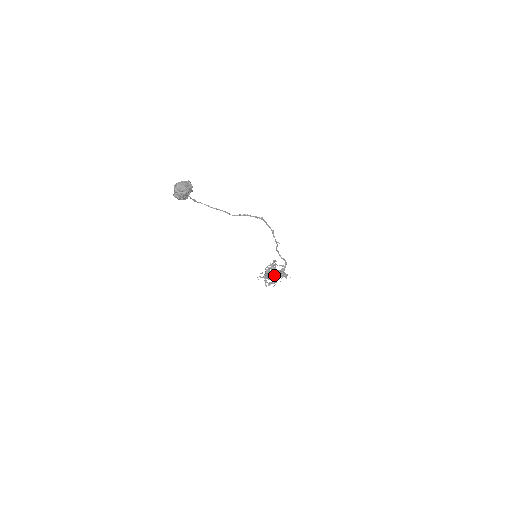
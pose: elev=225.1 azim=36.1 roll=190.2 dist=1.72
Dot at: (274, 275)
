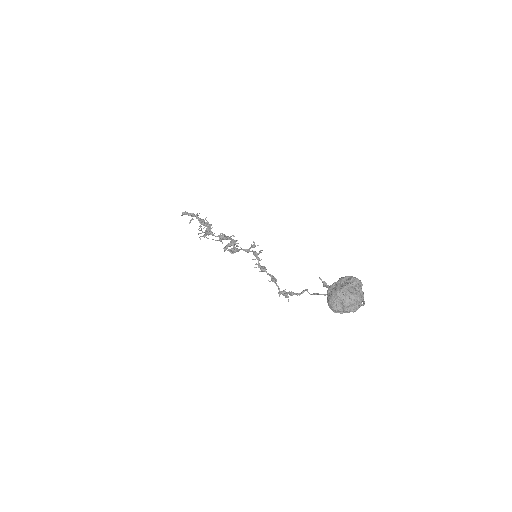
Dot at: (226, 239)
